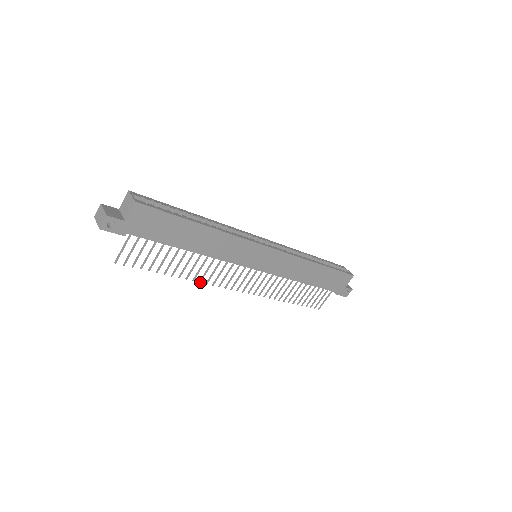
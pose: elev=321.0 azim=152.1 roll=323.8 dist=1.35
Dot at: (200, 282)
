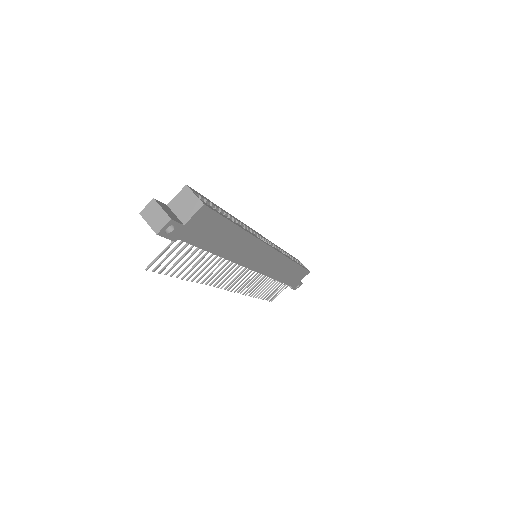
Dot at: occluded
